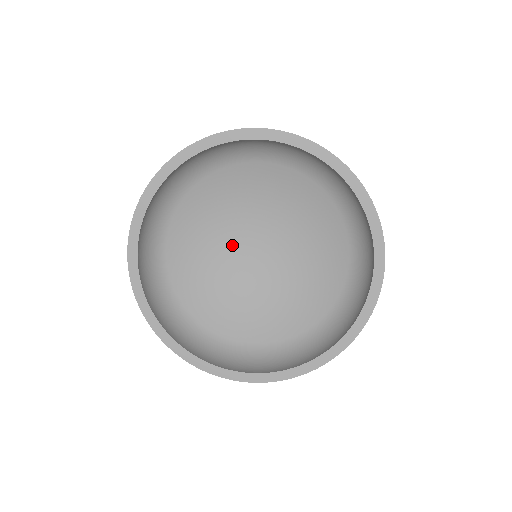
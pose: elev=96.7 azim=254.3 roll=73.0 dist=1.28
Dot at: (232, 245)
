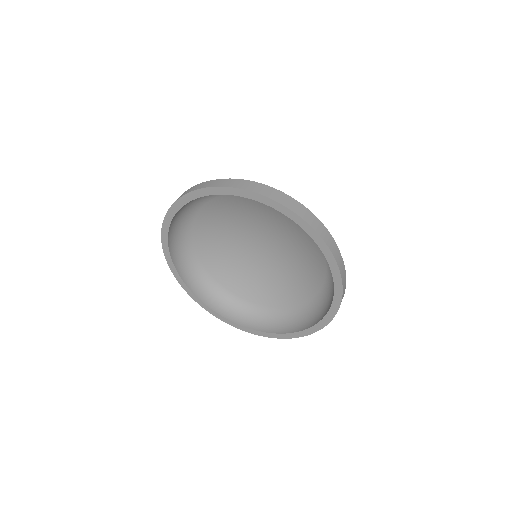
Dot at: (247, 231)
